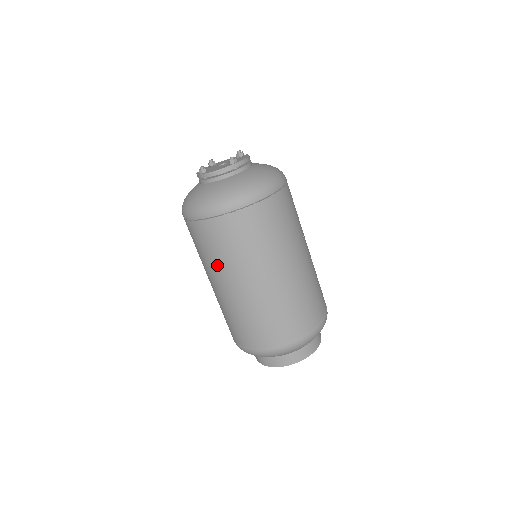
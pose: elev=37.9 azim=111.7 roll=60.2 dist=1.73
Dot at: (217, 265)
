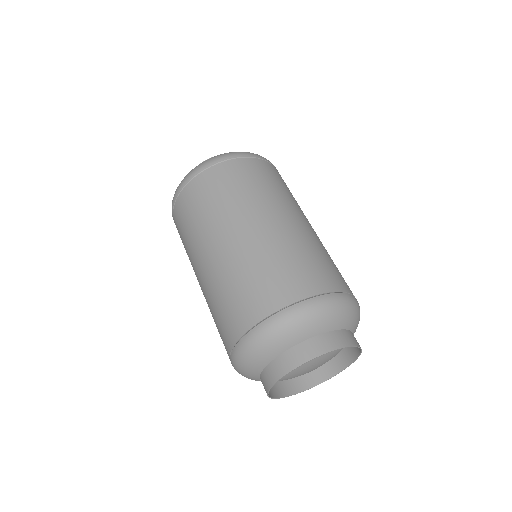
Dot at: (207, 223)
